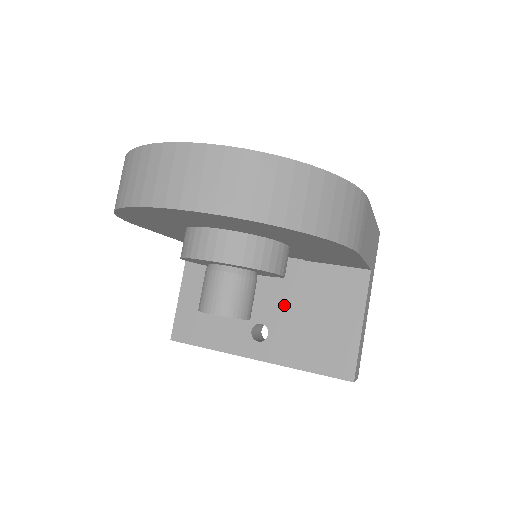
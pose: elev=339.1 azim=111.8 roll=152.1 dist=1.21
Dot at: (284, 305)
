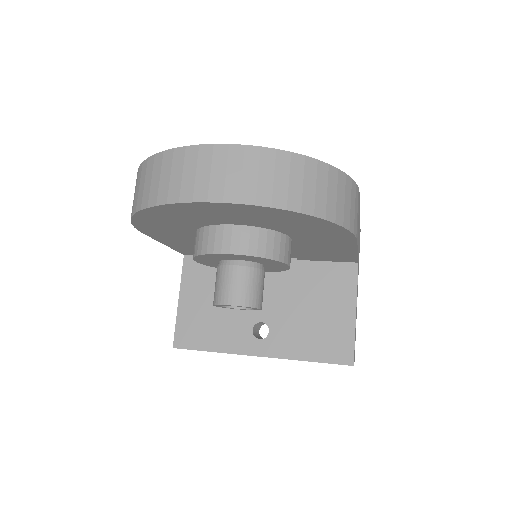
Dot at: (282, 302)
